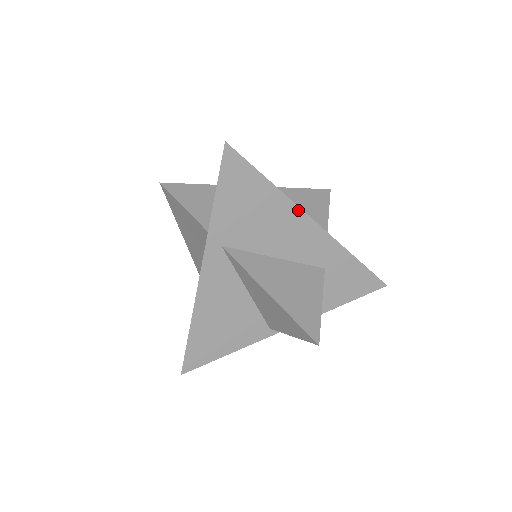
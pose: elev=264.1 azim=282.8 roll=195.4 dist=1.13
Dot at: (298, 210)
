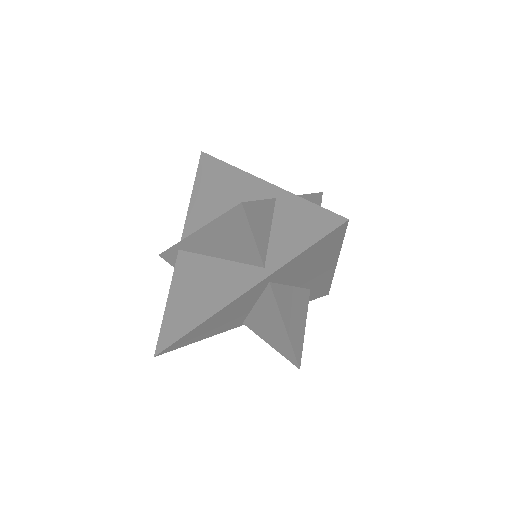
Dot at: (336, 260)
